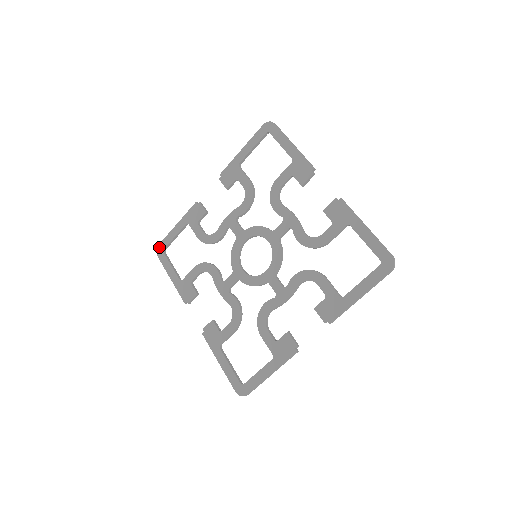
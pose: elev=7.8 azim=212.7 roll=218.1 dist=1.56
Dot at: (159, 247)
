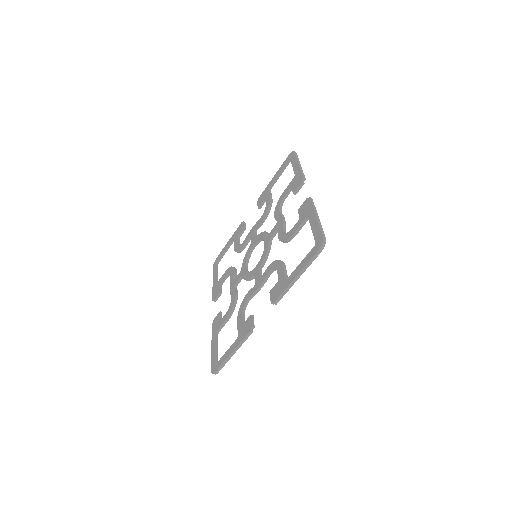
Dot at: (212, 369)
